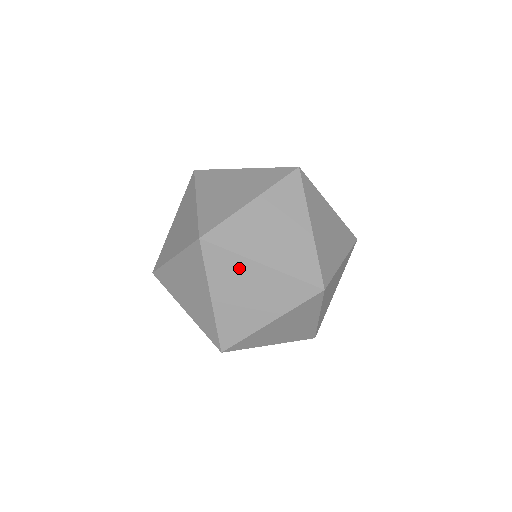
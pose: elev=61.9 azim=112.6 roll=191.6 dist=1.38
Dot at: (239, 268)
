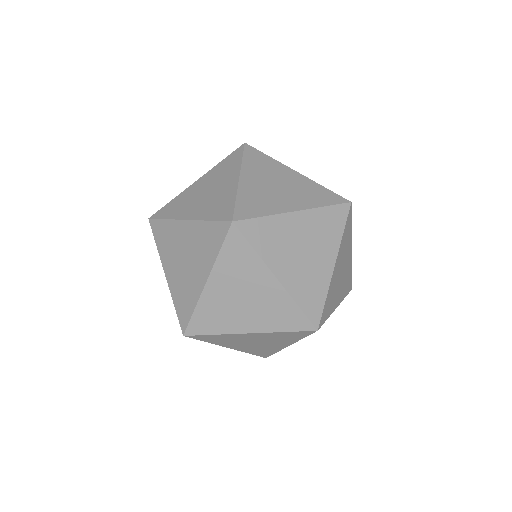
Dot at: (252, 269)
